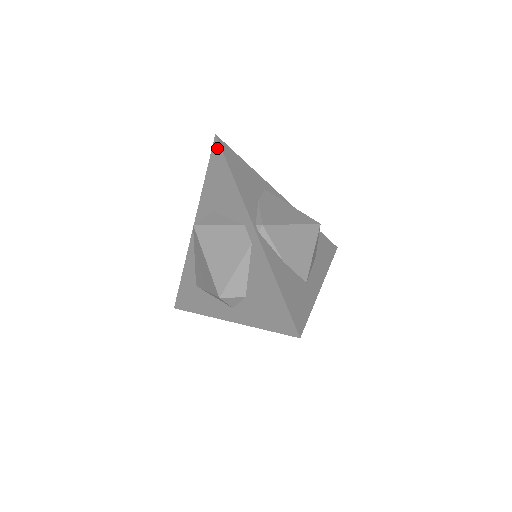
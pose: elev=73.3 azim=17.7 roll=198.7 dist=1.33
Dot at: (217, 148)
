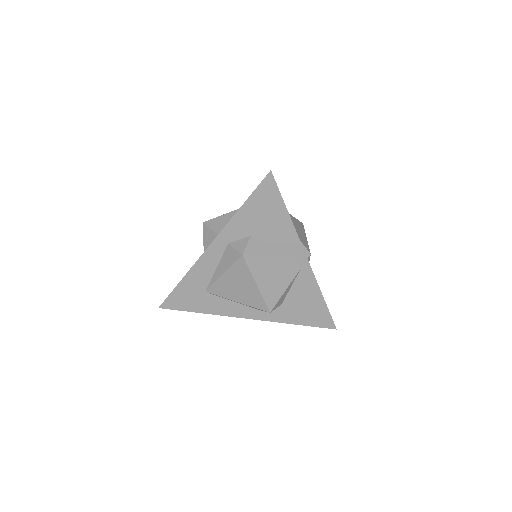
Dot at: (271, 184)
